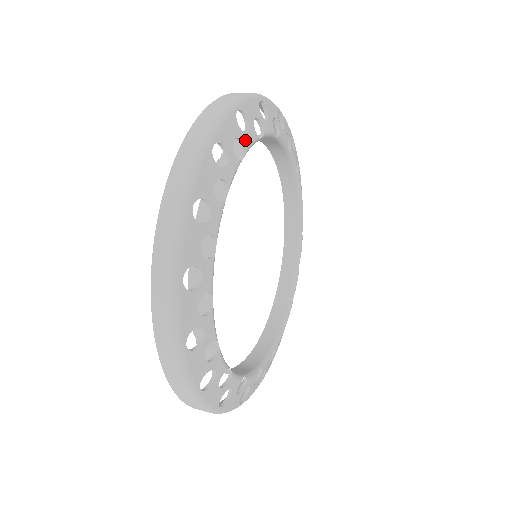
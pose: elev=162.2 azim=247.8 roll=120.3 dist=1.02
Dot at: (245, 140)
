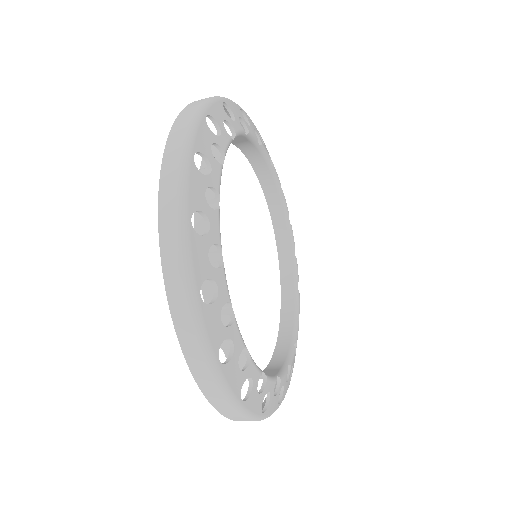
Dot at: (221, 144)
